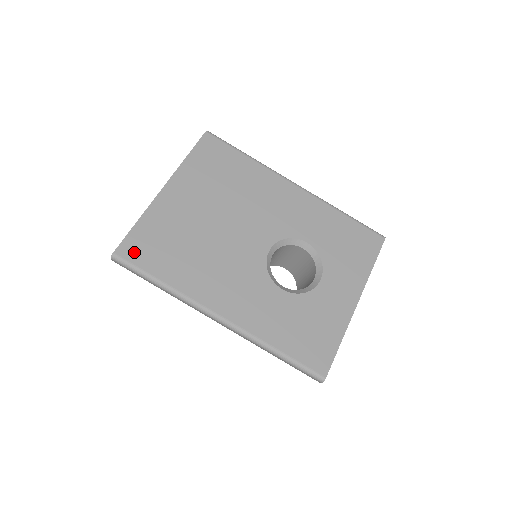
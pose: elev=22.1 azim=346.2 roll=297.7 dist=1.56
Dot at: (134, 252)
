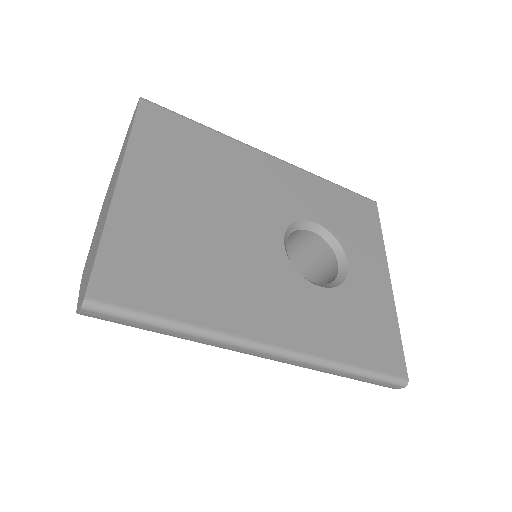
Dot at: (117, 288)
